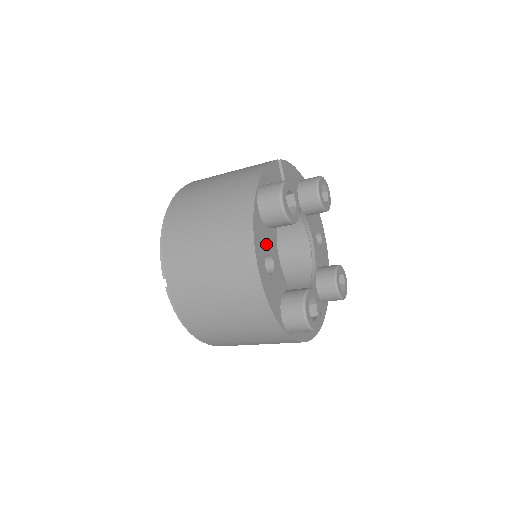
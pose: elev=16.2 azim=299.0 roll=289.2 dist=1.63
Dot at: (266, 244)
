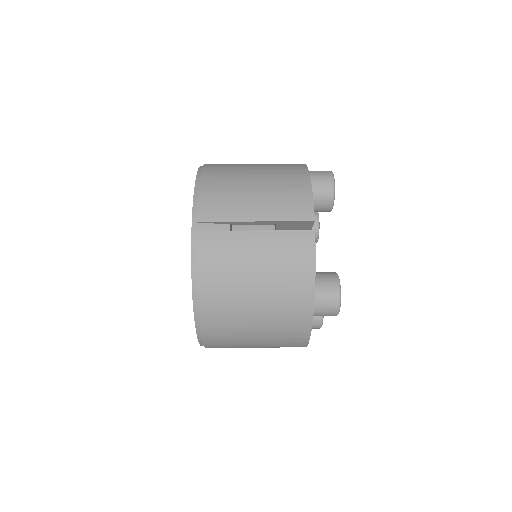
Dot at: occluded
